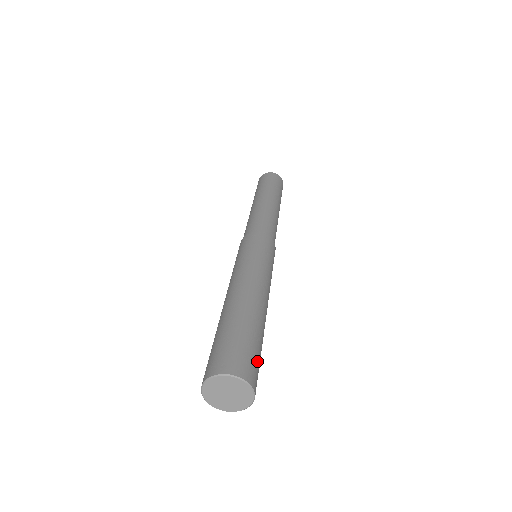
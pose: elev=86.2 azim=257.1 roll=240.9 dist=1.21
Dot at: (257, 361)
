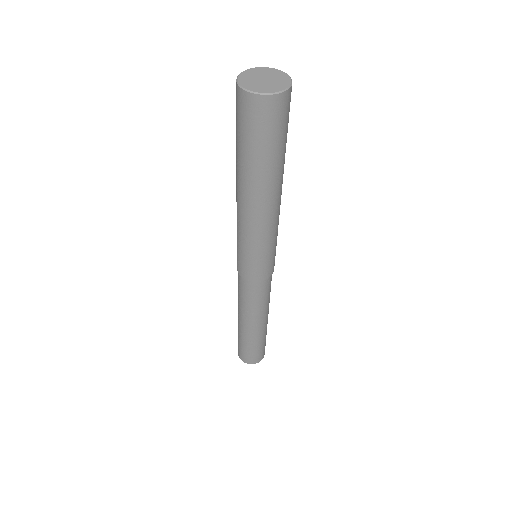
Dot at: occluded
